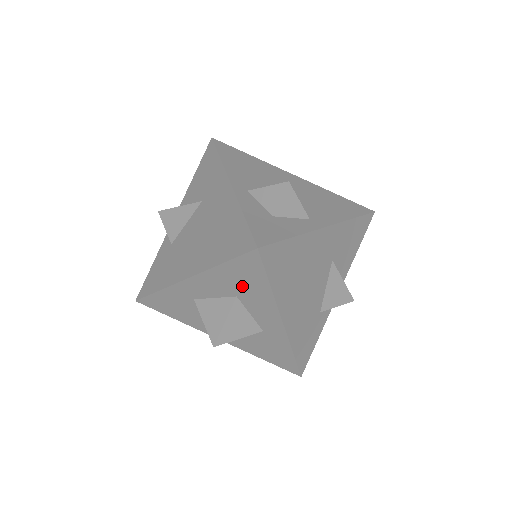
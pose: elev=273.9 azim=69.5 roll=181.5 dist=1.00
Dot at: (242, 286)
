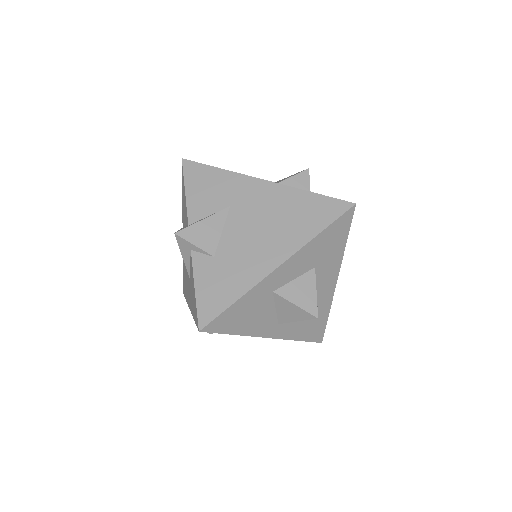
Dot at: (325, 252)
